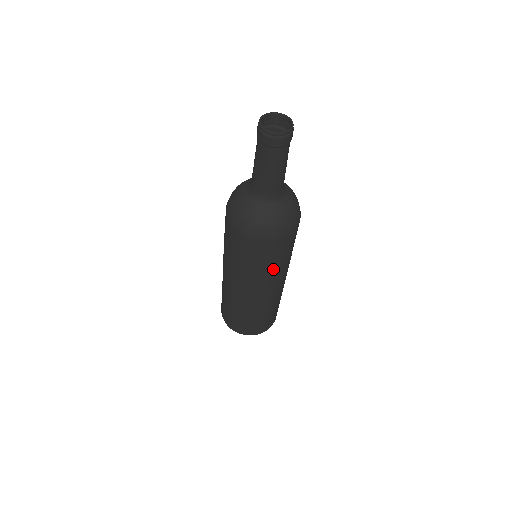
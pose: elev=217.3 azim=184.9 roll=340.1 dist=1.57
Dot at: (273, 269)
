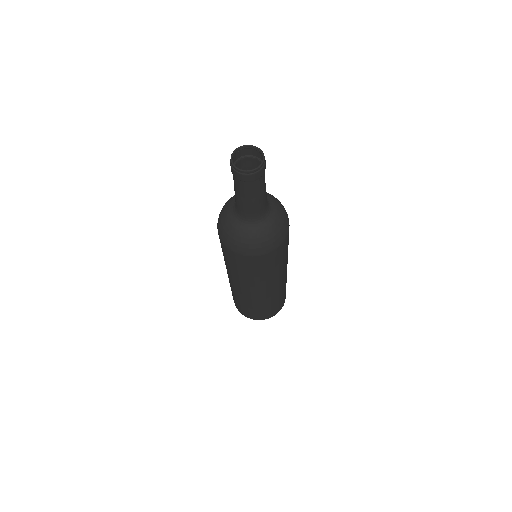
Dot at: (247, 276)
